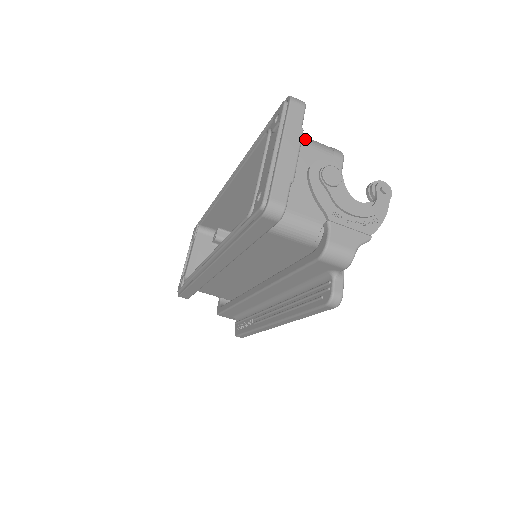
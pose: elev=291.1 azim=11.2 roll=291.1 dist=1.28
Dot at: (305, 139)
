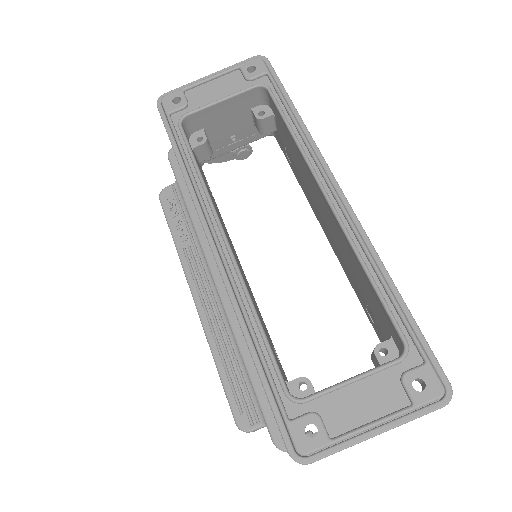
Dot at: occluded
